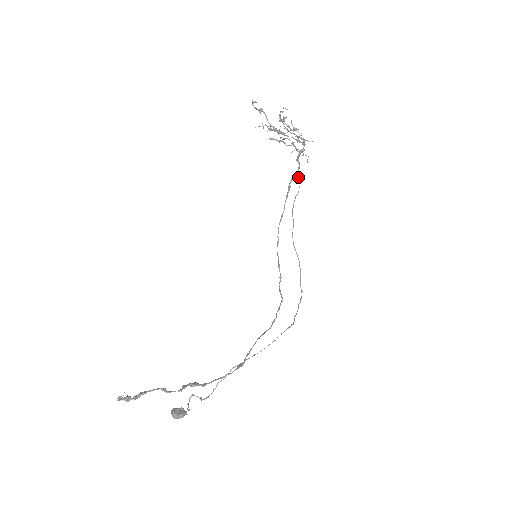
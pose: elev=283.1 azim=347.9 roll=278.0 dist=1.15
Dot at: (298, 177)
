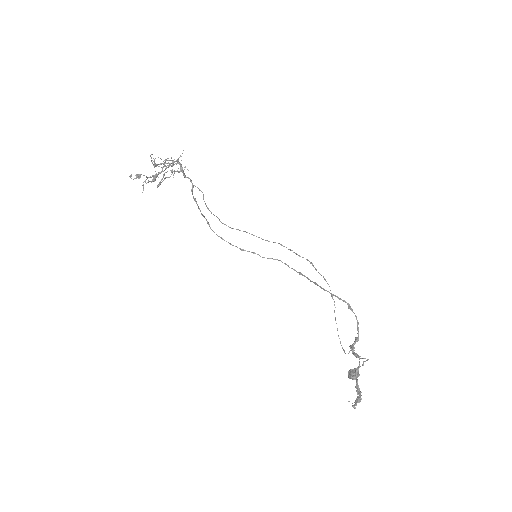
Dot at: occluded
